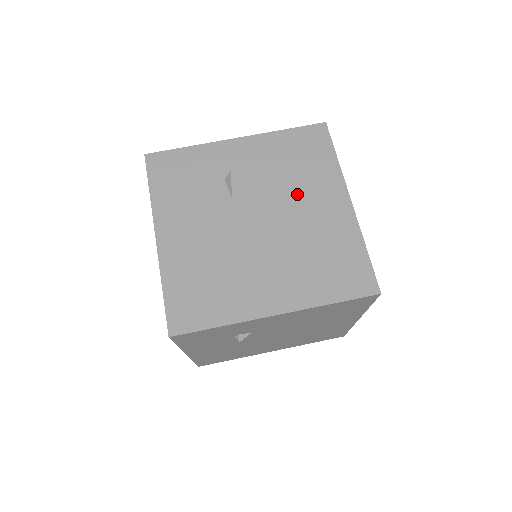
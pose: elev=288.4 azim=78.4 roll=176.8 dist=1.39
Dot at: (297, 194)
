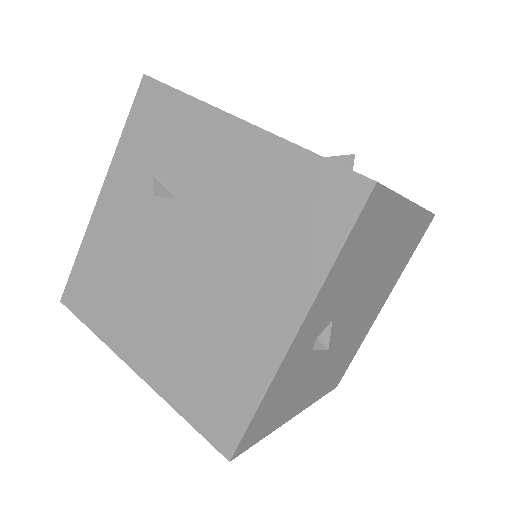
Dot at: (373, 264)
